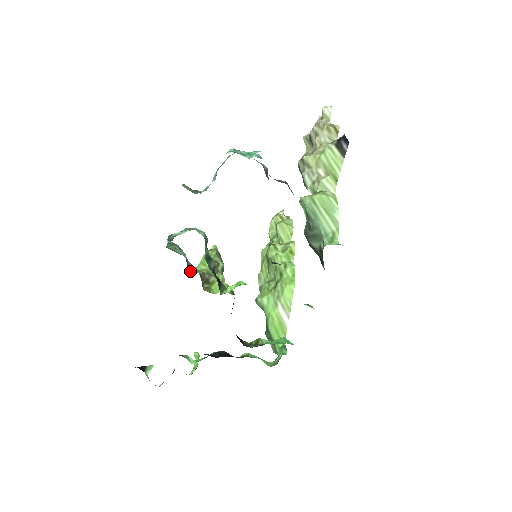
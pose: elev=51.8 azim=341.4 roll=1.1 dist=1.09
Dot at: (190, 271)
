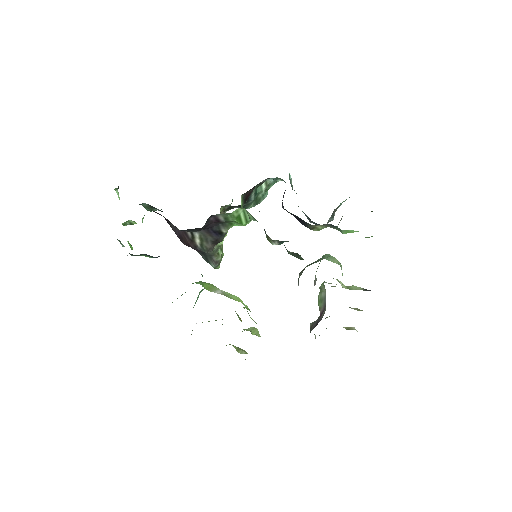
Dot at: occluded
